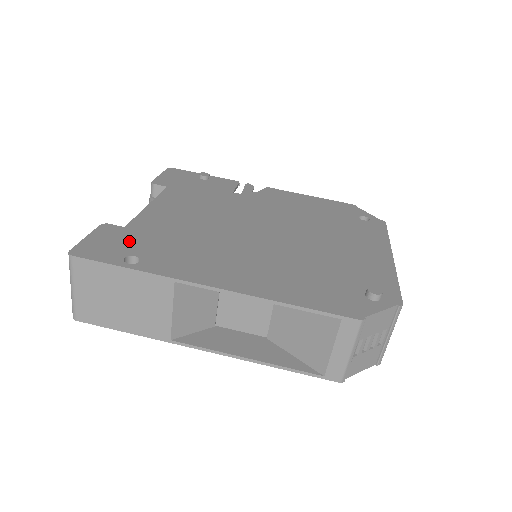
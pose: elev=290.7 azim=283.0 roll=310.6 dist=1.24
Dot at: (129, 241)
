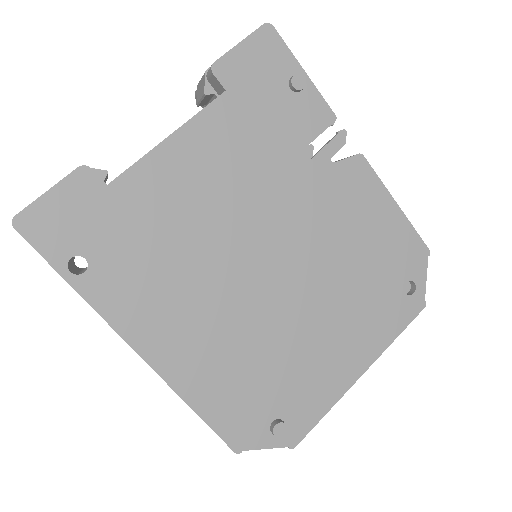
Dot at: (95, 223)
